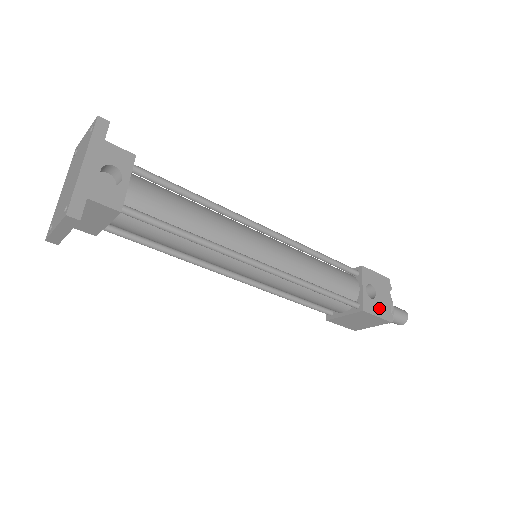
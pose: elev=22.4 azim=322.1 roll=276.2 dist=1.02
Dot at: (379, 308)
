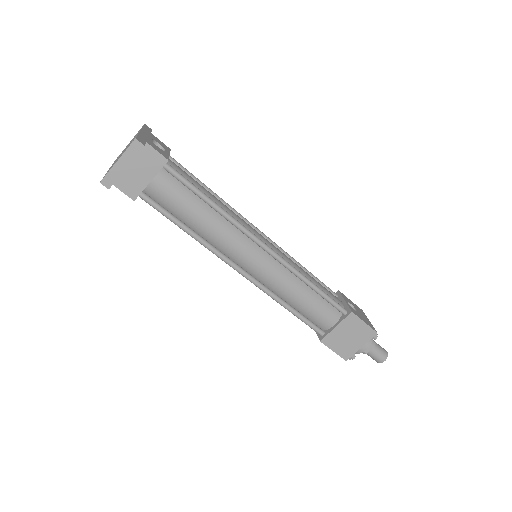
Dot at: (363, 319)
